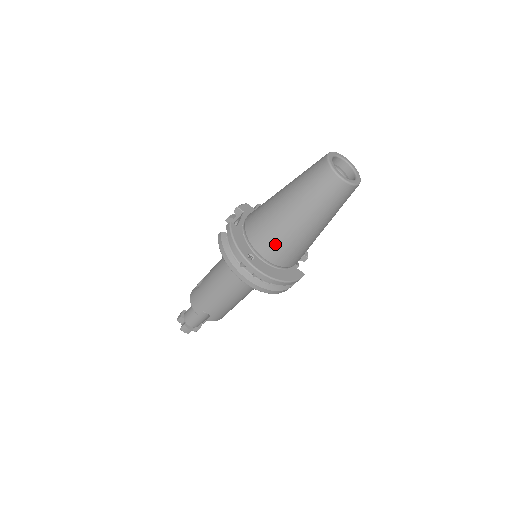
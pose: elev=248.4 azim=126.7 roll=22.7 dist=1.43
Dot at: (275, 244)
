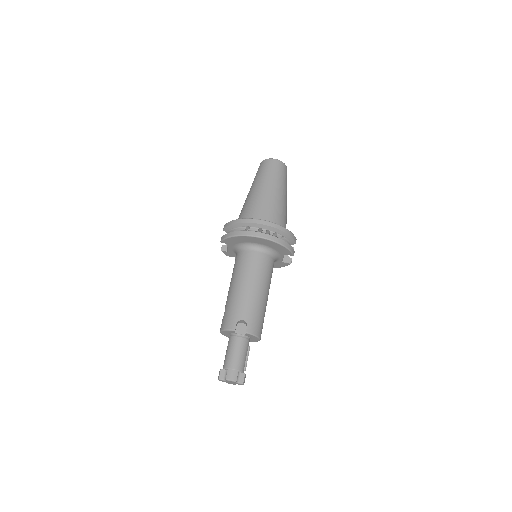
Dot at: (261, 209)
